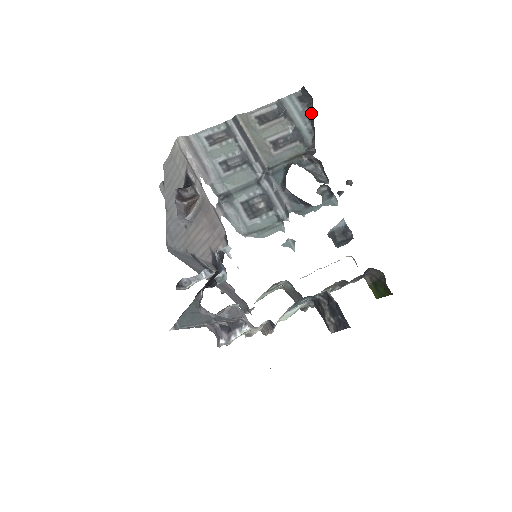
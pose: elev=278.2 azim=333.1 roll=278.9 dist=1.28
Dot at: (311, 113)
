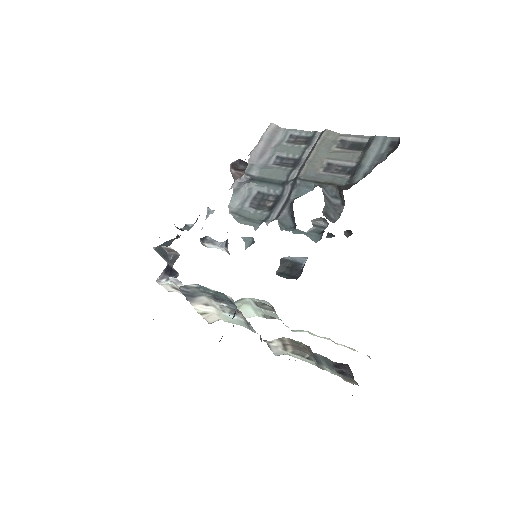
Dot at: (386, 158)
